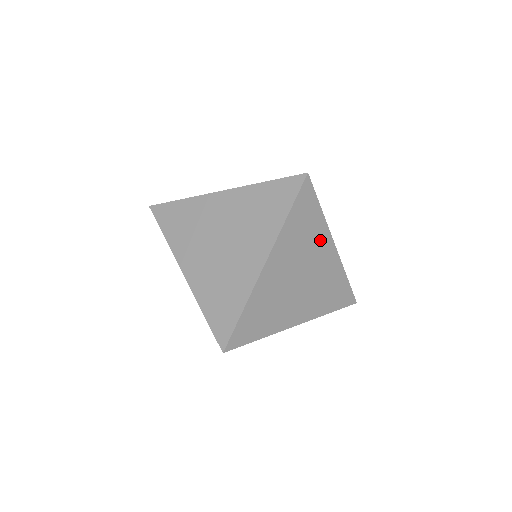
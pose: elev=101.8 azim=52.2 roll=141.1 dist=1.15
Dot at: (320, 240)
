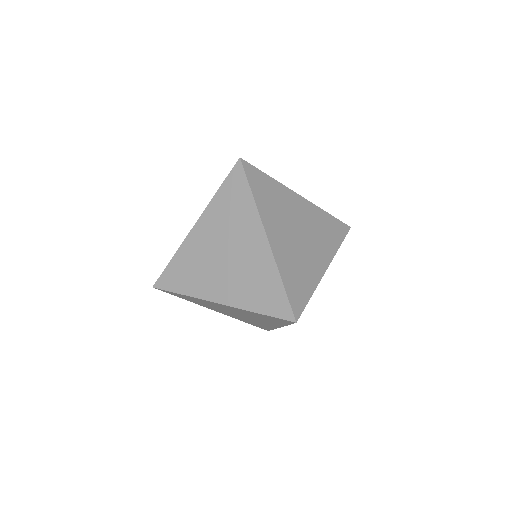
Dot at: (288, 198)
